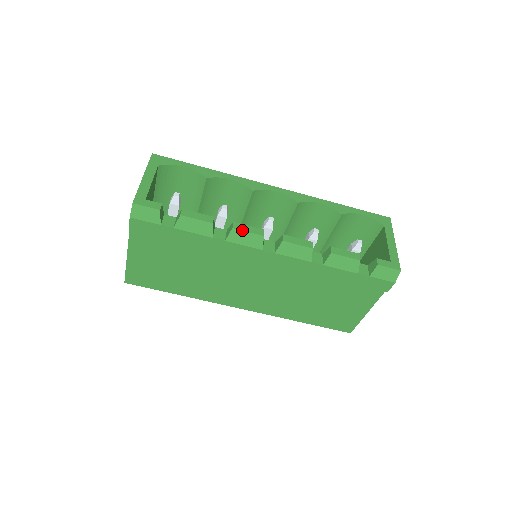
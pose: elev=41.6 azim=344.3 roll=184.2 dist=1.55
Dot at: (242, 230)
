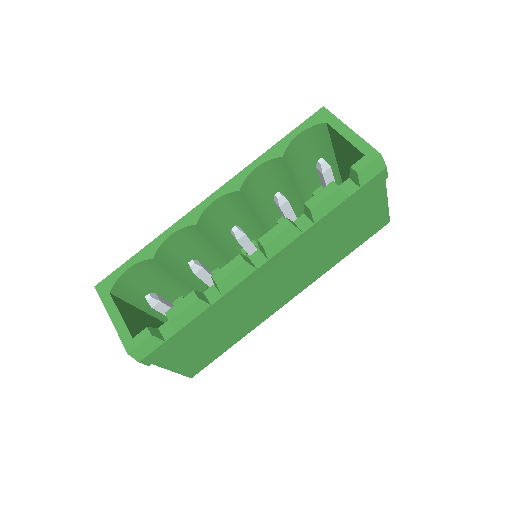
Dot at: (225, 277)
